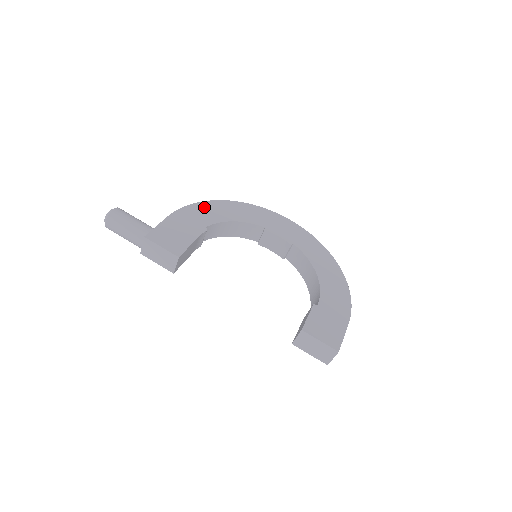
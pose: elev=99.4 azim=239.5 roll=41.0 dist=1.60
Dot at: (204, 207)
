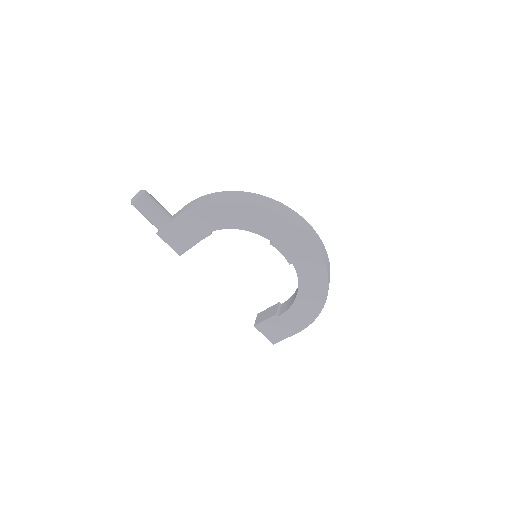
Dot at: (216, 209)
